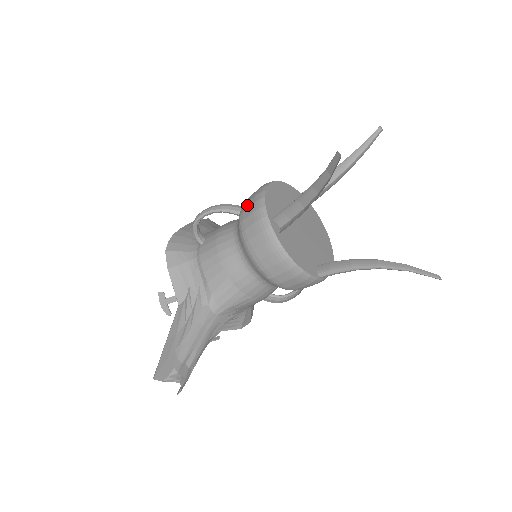
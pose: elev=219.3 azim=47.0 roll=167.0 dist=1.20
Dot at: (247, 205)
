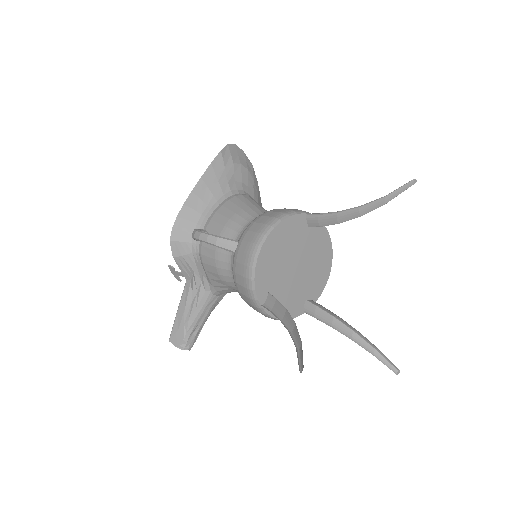
Dot at: (240, 258)
